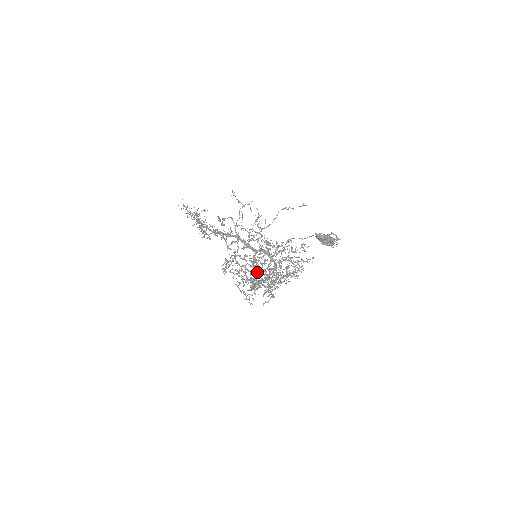
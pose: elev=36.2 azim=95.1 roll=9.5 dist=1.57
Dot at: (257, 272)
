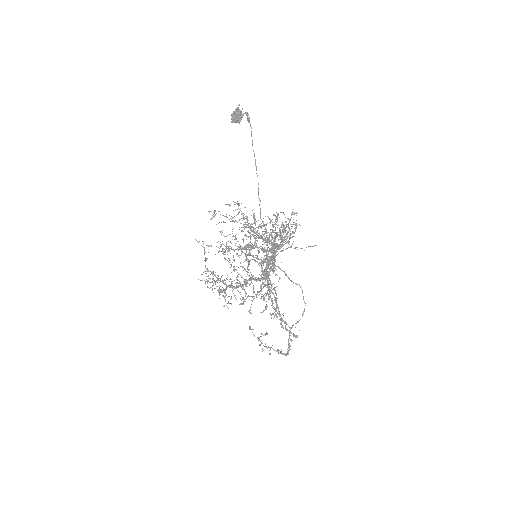
Dot at: (266, 277)
